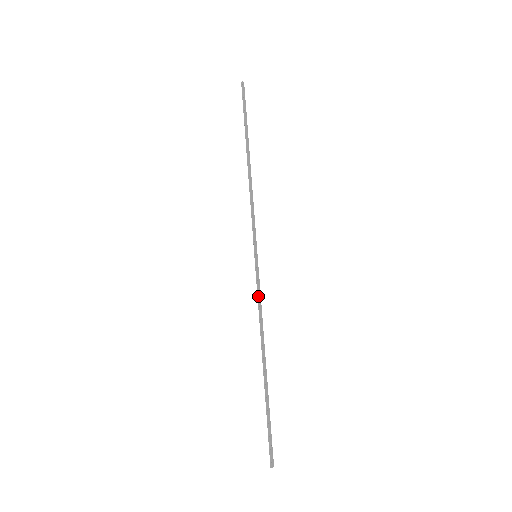
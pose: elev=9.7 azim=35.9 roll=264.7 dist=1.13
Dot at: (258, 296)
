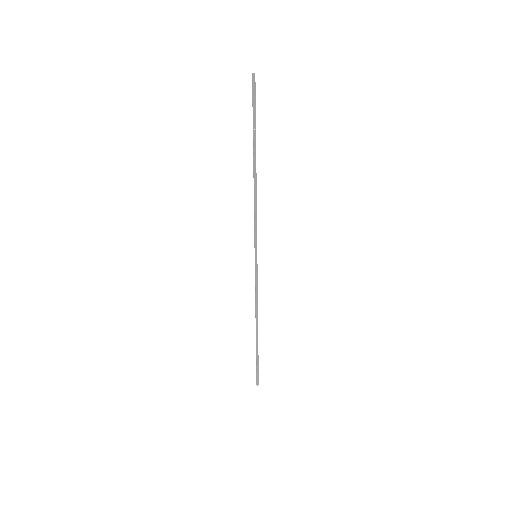
Dot at: (255, 286)
